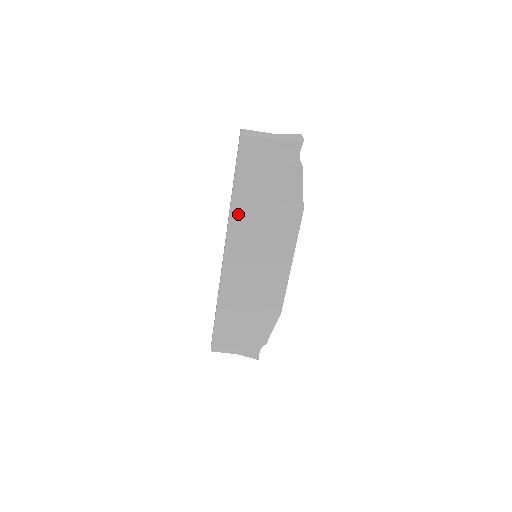
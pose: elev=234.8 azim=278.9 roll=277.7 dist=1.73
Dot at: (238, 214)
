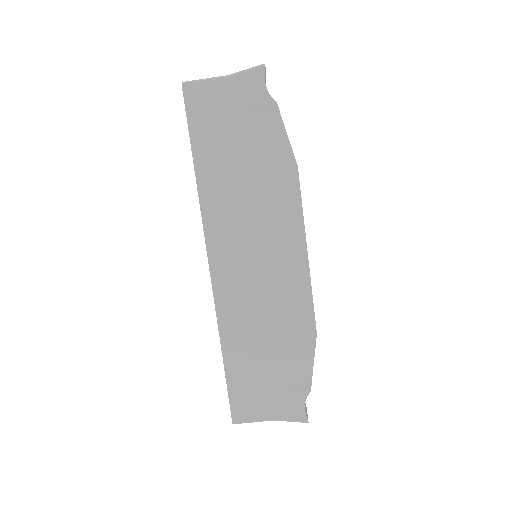
Dot at: (210, 195)
